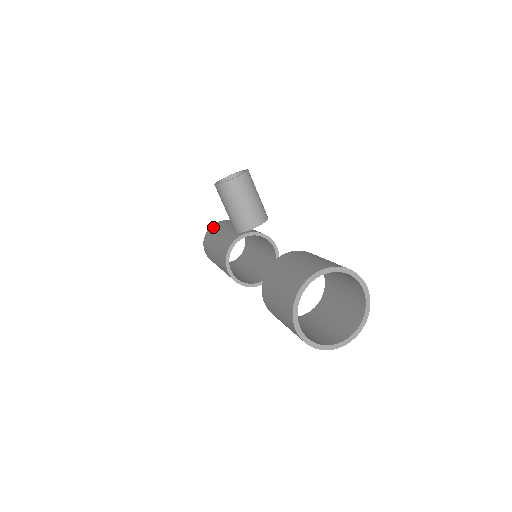
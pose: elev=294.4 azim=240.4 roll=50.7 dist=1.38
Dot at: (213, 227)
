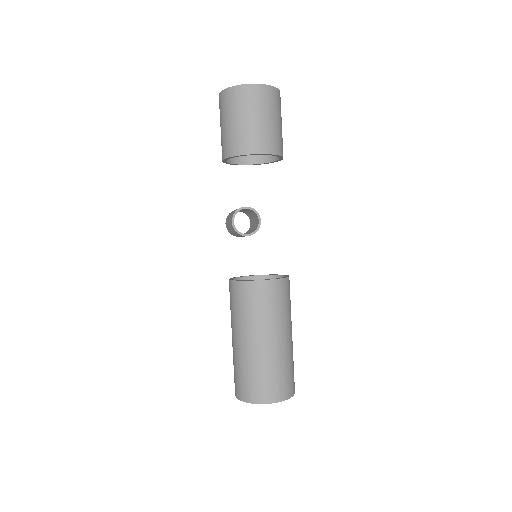
Dot at: occluded
